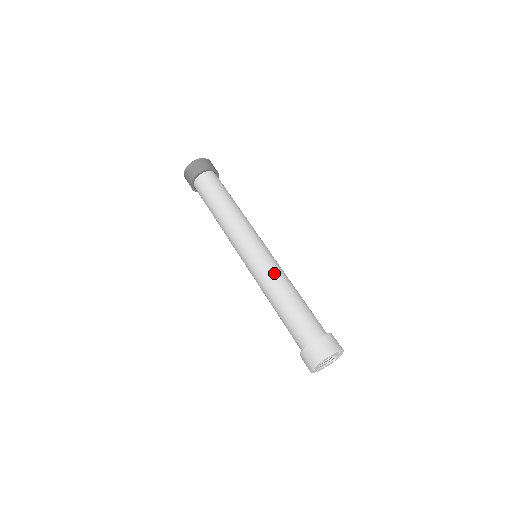
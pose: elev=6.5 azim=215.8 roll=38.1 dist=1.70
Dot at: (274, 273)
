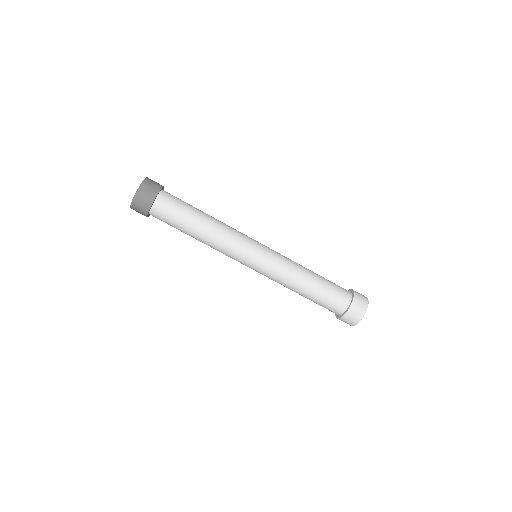
Dot at: (290, 261)
